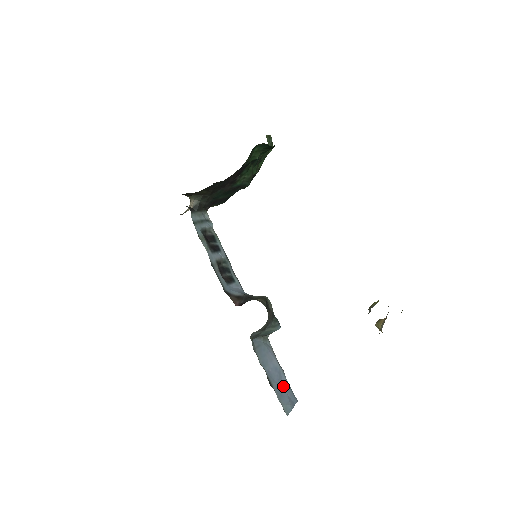
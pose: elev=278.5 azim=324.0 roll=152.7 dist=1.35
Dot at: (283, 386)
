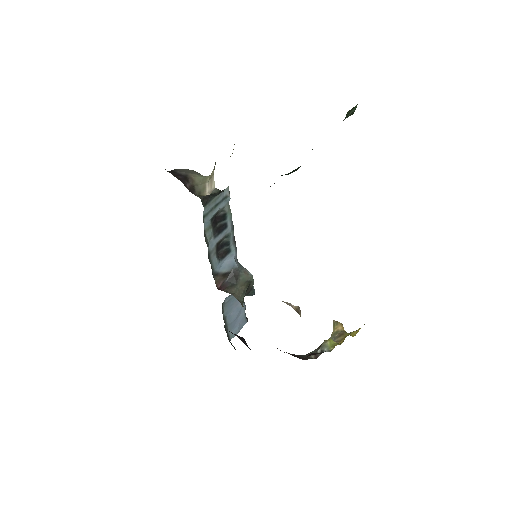
Dot at: (239, 319)
